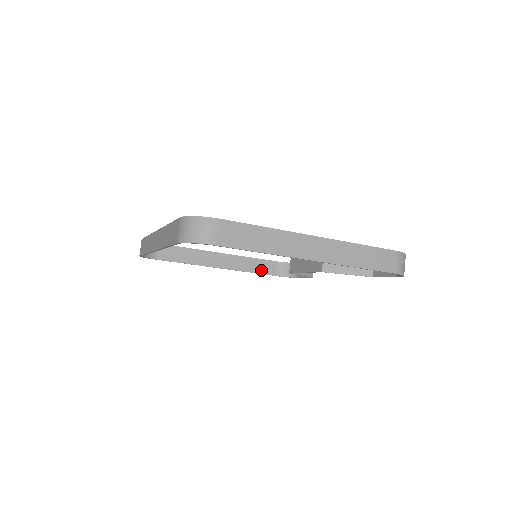
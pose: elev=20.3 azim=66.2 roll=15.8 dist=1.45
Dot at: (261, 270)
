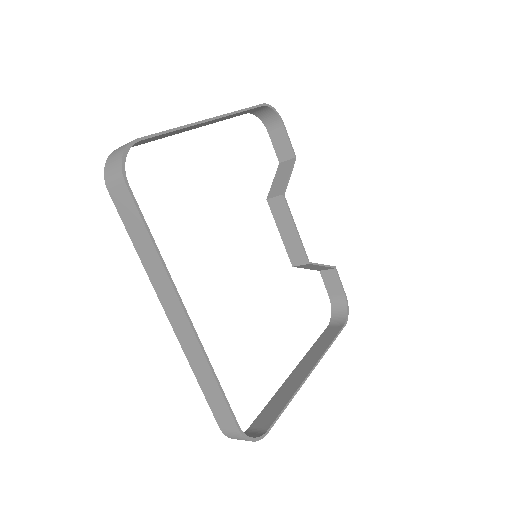
Dot at: (238, 115)
